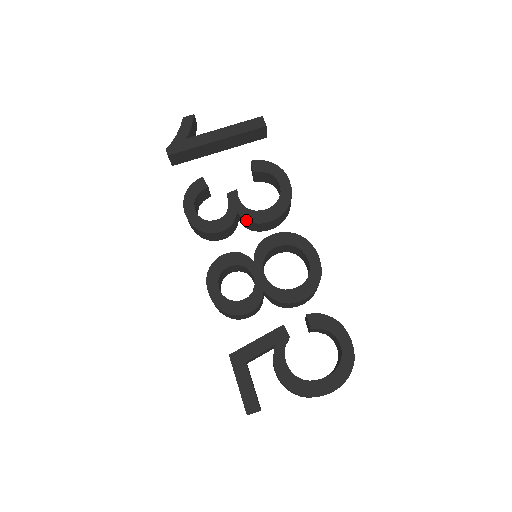
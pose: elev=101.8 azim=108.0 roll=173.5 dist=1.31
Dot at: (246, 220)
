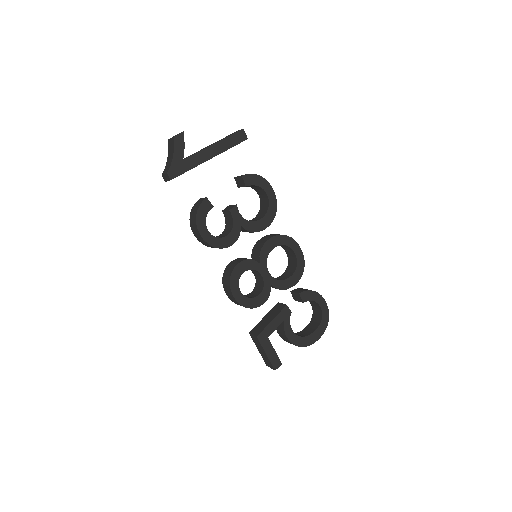
Dot at: (249, 231)
